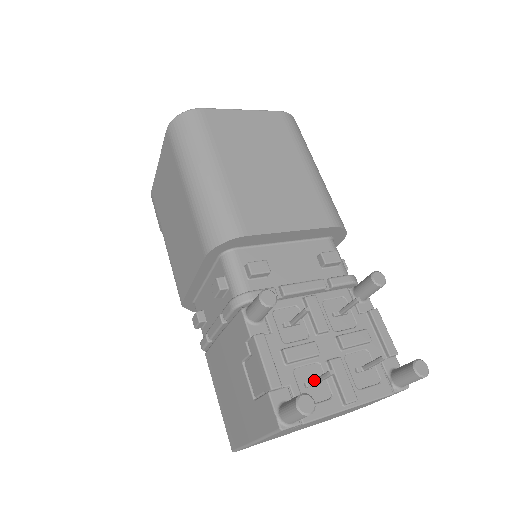
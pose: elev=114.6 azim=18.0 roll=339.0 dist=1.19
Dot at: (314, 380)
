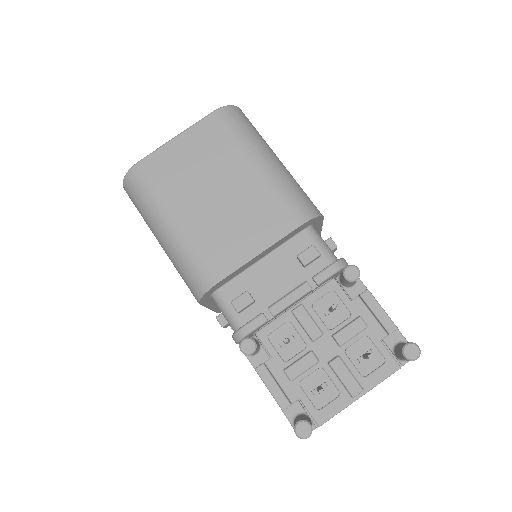
Dot at: occluded
